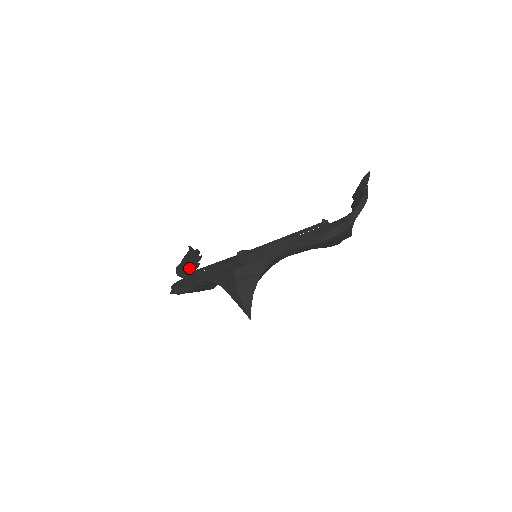
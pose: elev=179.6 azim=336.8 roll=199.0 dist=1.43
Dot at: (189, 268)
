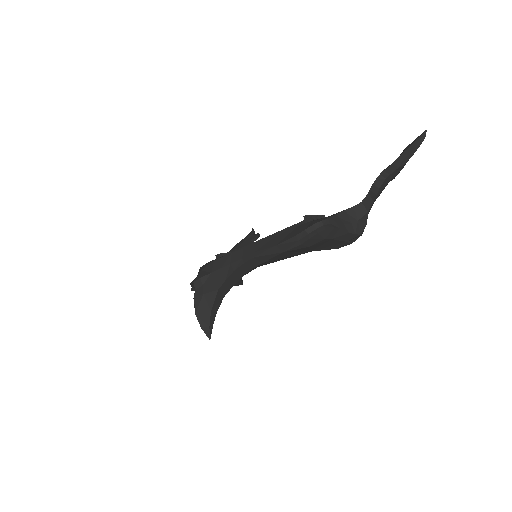
Dot at: occluded
